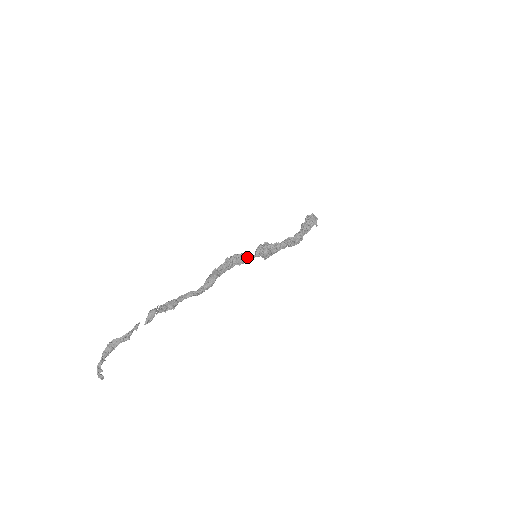
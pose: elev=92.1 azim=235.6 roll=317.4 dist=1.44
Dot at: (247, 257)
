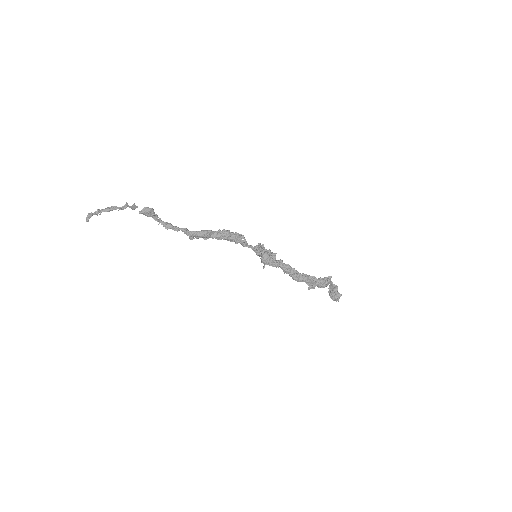
Dot at: (245, 241)
